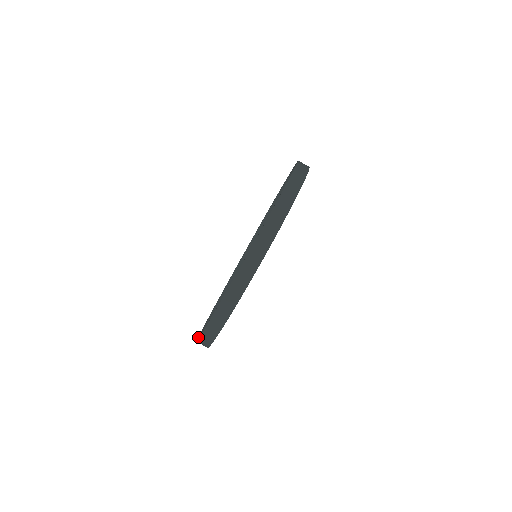
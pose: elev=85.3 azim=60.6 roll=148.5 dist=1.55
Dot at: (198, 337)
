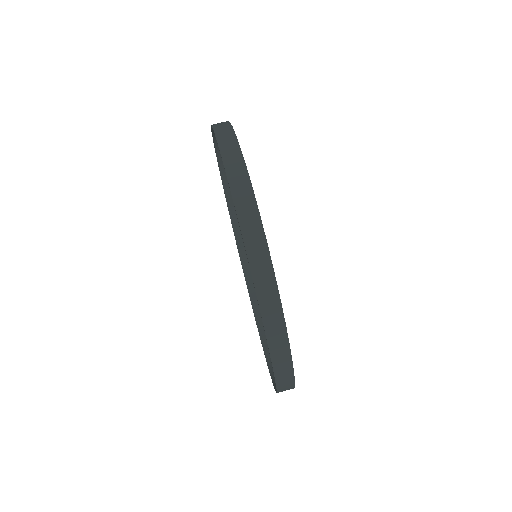
Dot at: (267, 364)
